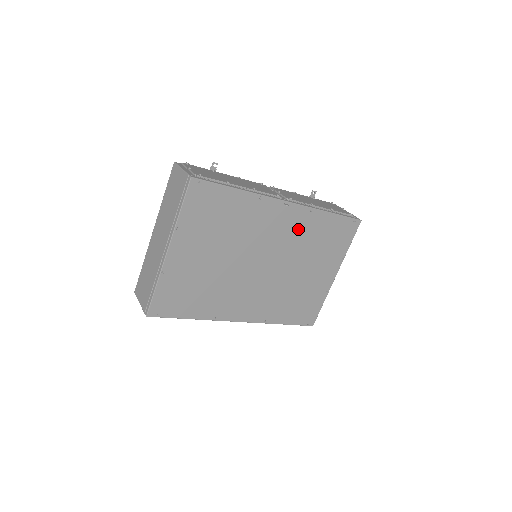
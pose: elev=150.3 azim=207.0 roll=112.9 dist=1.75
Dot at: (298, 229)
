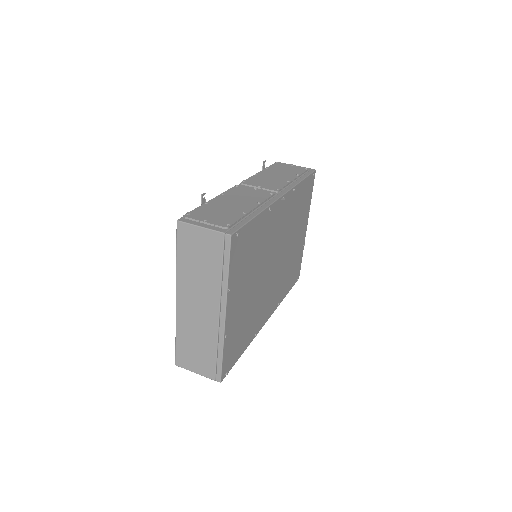
Dot at: (288, 213)
